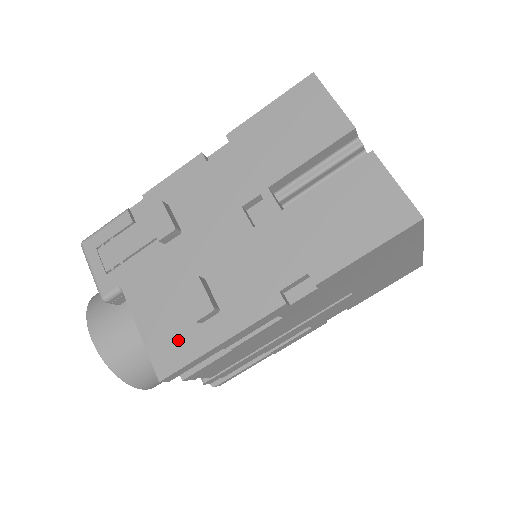
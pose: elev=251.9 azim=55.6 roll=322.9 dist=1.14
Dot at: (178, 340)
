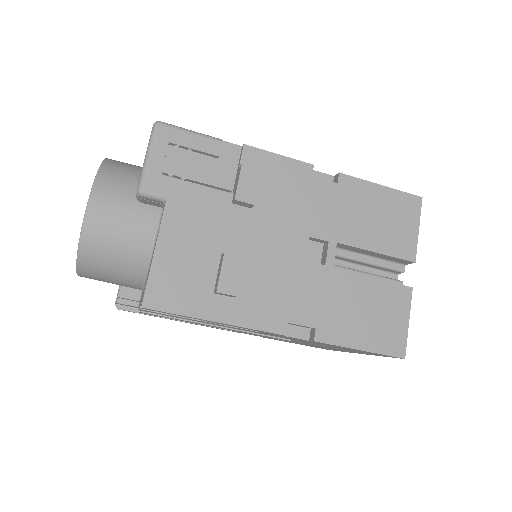
Dot at: (184, 288)
